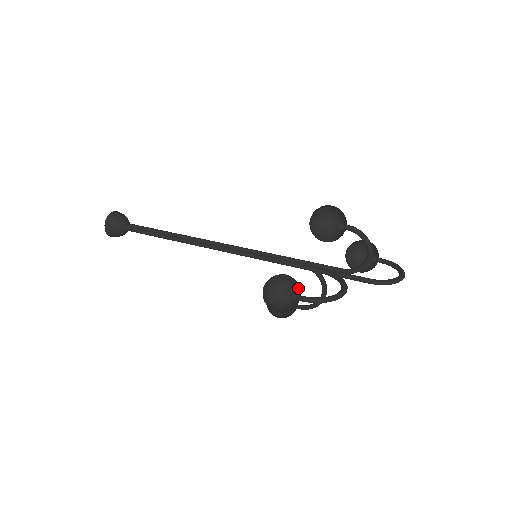
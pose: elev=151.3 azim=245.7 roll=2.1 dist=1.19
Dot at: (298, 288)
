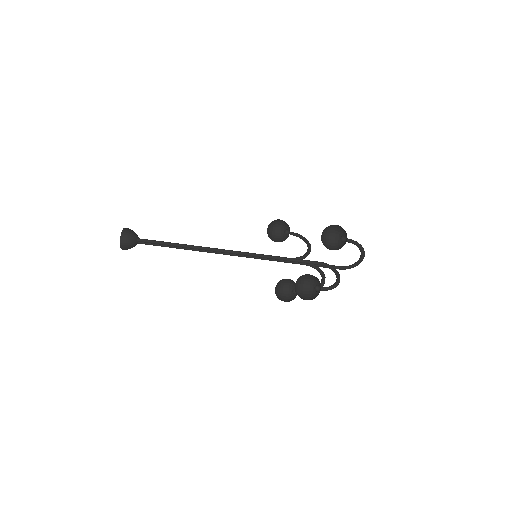
Dot at: occluded
